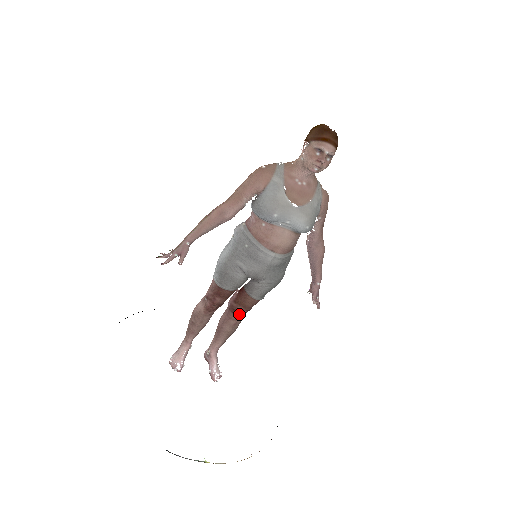
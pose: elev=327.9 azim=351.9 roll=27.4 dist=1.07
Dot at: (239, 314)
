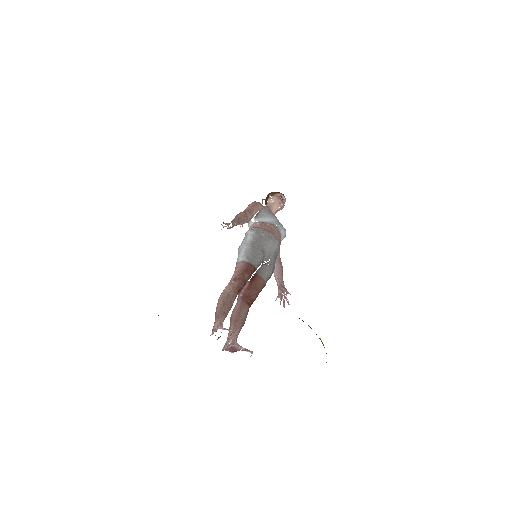
Dot at: (253, 298)
